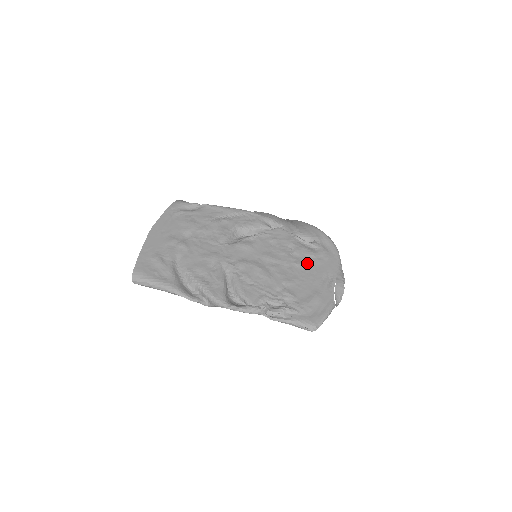
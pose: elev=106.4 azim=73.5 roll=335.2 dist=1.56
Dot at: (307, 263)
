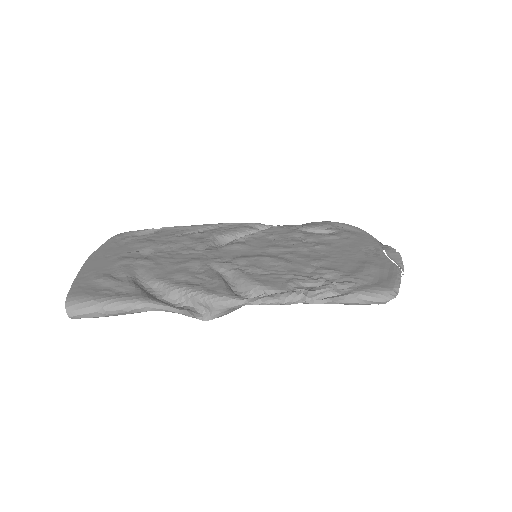
Dot at: (331, 244)
